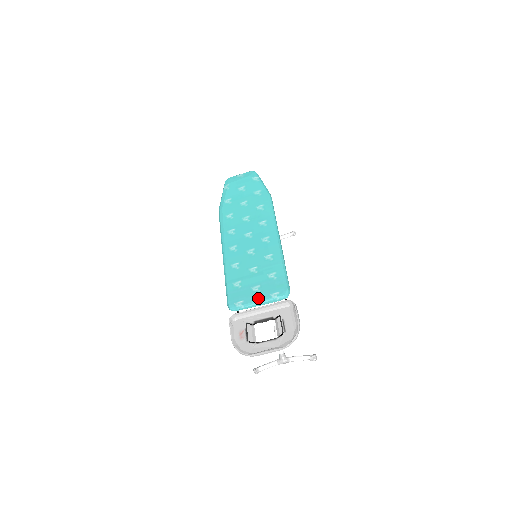
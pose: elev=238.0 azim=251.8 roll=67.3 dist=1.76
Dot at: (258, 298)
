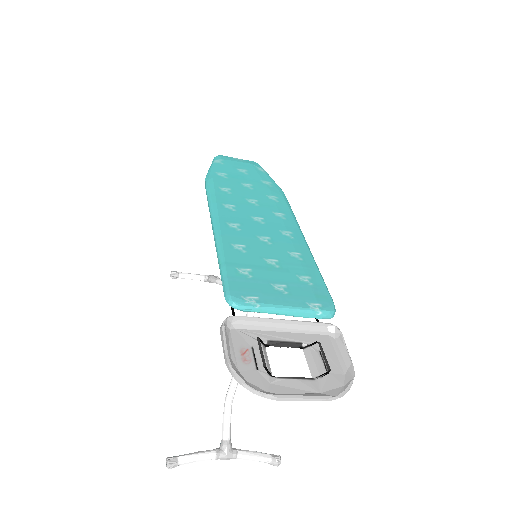
Dot at: (286, 301)
